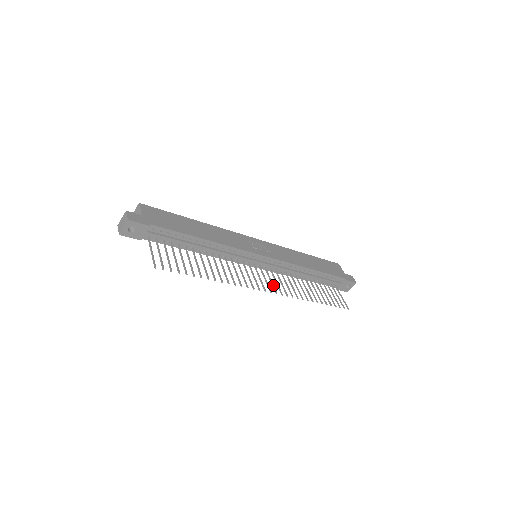
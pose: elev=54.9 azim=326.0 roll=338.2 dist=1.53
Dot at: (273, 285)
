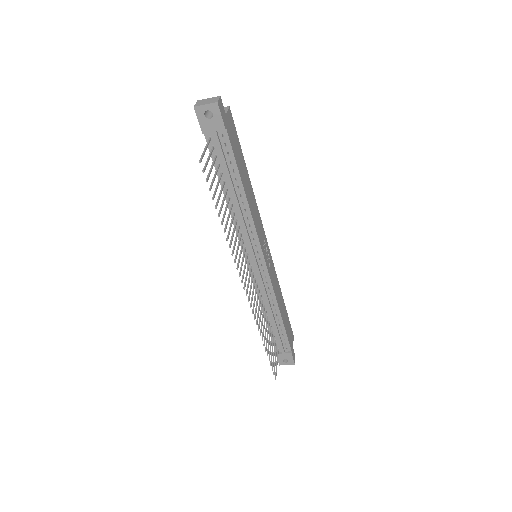
Dot at: occluded
